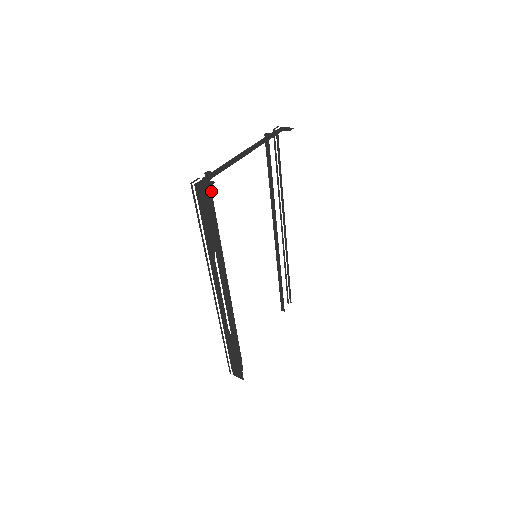
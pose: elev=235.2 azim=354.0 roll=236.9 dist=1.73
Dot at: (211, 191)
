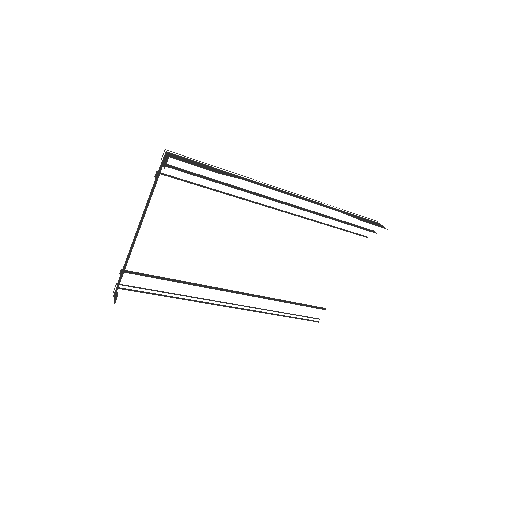
Dot at: occluded
